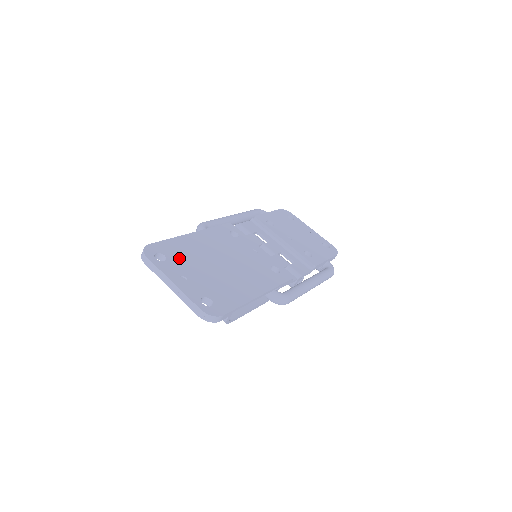
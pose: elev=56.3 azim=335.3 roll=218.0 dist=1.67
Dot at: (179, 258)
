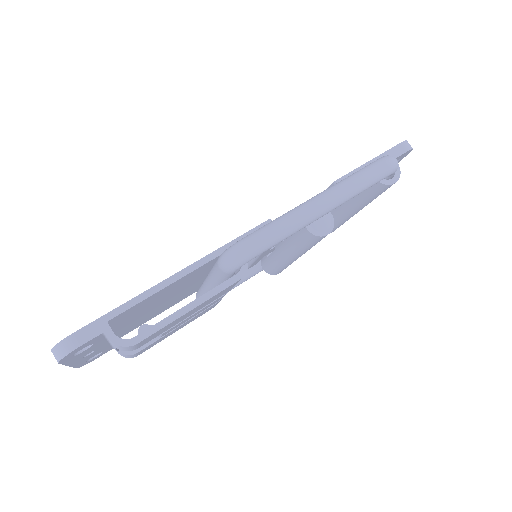
Dot at: occluded
